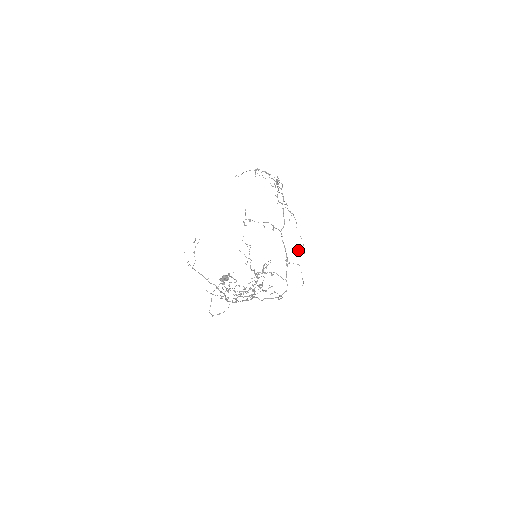
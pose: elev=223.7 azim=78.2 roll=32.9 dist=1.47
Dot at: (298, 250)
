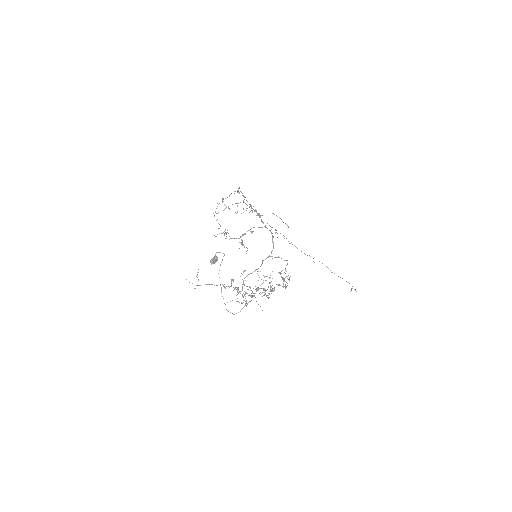
Dot at: occluded
